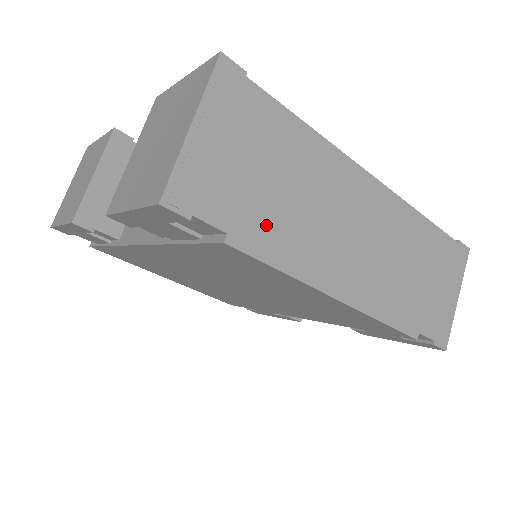
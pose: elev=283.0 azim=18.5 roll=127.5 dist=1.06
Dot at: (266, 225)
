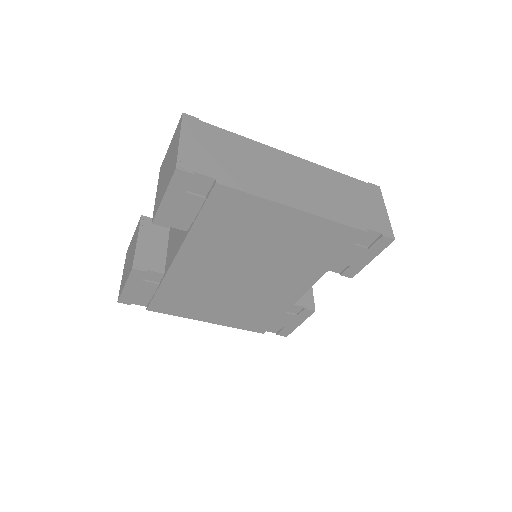
Dot at: (236, 176)
